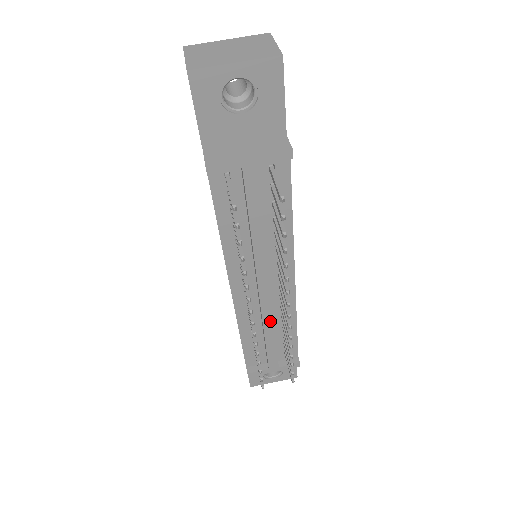
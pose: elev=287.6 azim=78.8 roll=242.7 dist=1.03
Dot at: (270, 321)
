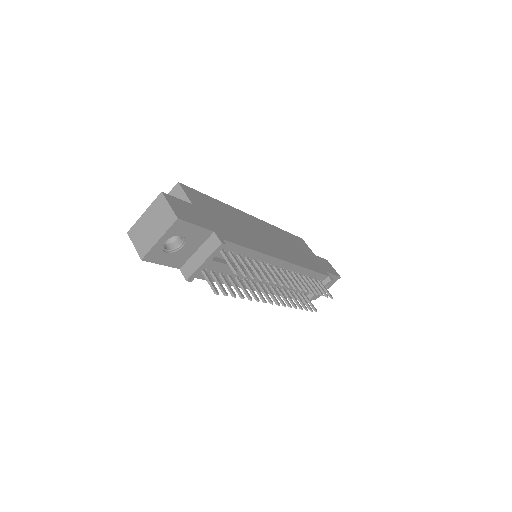
Dot at: occluded
